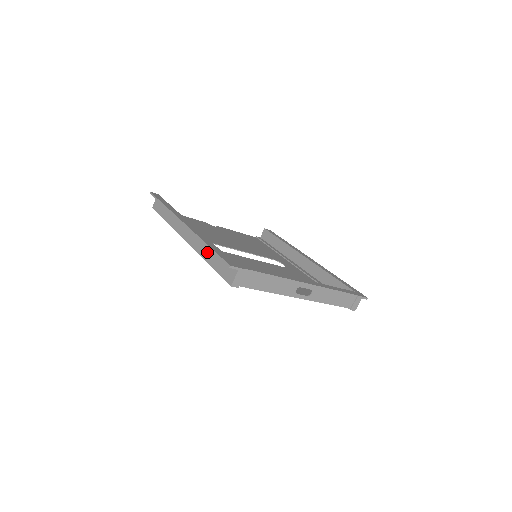
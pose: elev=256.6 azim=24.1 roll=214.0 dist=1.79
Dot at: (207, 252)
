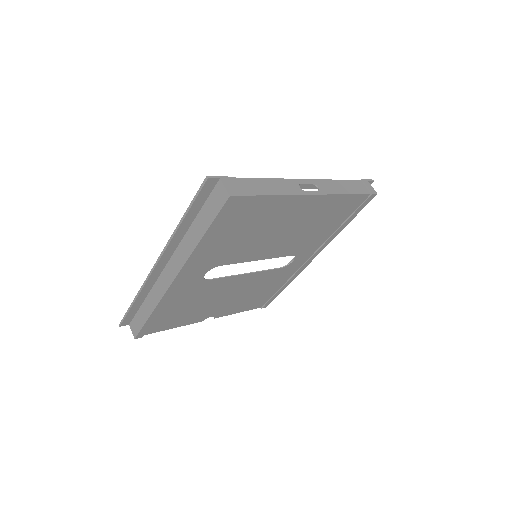
Dot at: (192, 237)
